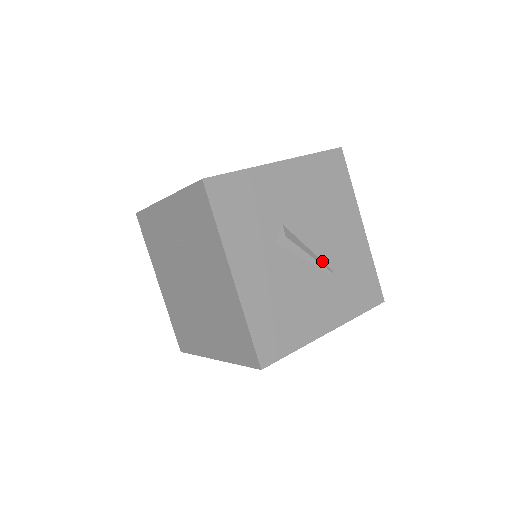
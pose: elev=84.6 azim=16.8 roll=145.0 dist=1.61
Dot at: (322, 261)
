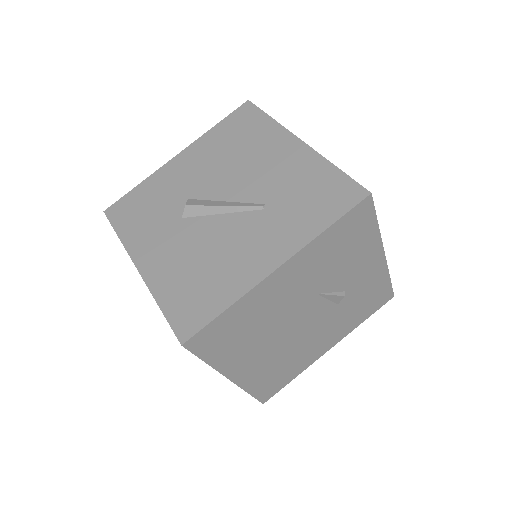
Dot at: (247, 203)
